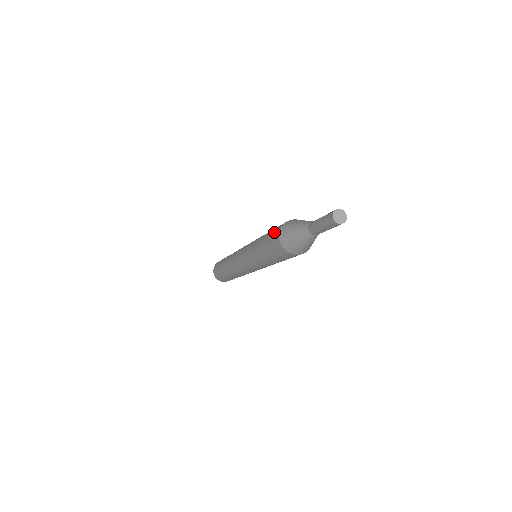
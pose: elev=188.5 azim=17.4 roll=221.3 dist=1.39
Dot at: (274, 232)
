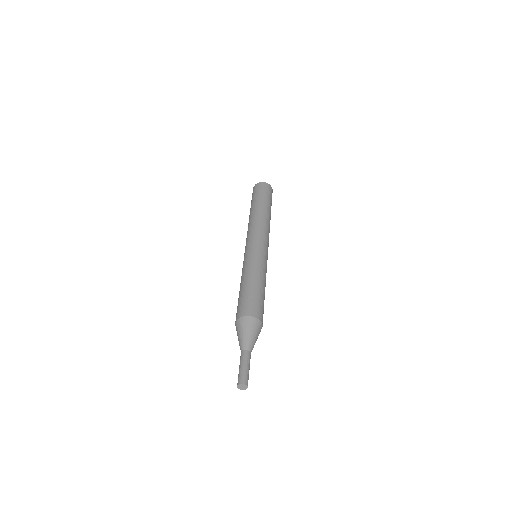
Dot at: (243, 306)
